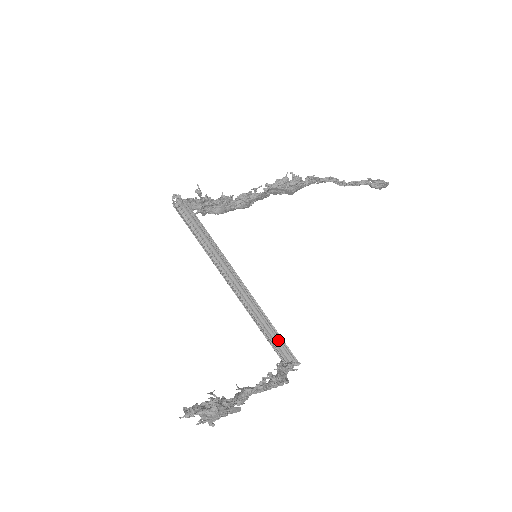
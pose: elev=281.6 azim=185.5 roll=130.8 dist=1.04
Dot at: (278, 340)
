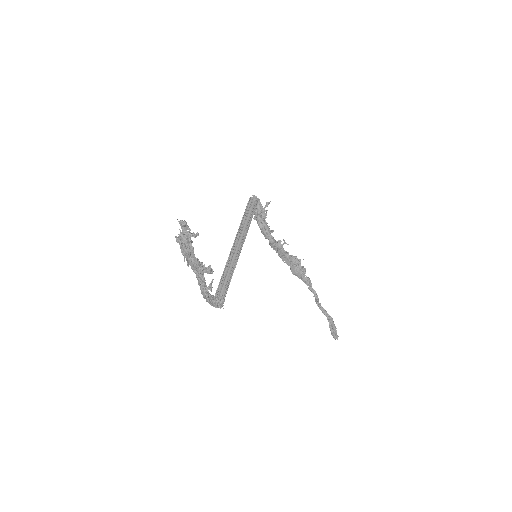
Dot at: (225, 288)
